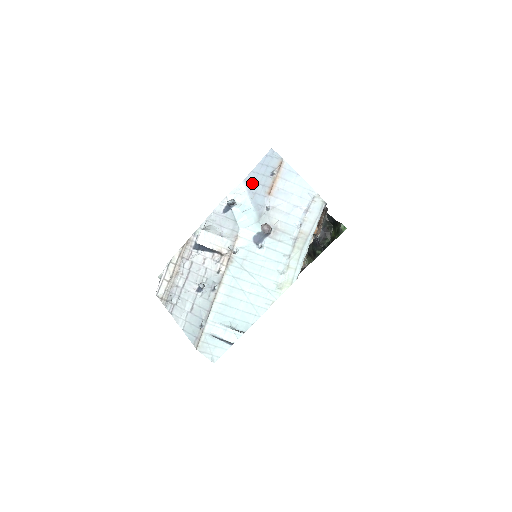
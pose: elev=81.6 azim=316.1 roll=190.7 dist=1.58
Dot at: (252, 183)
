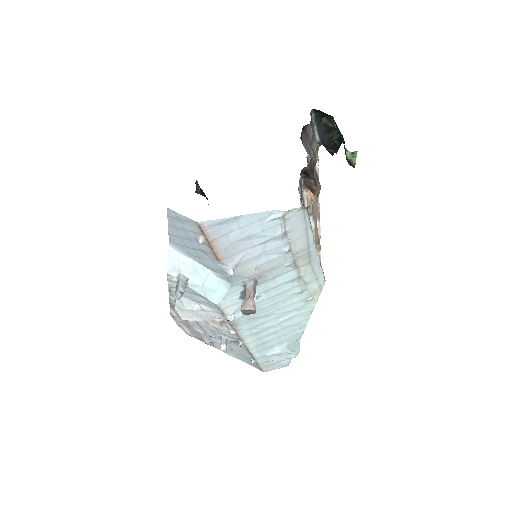
Dot at: (183, 247)
